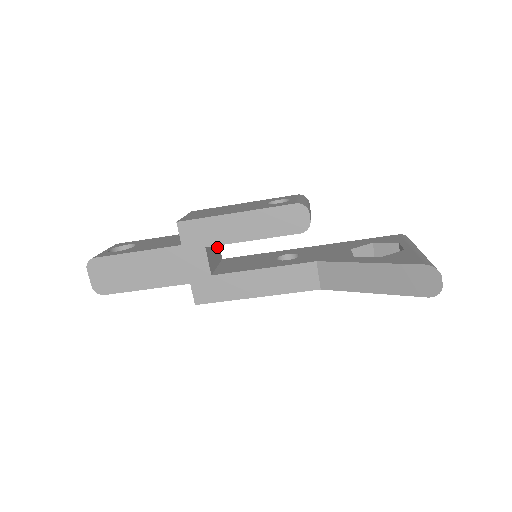
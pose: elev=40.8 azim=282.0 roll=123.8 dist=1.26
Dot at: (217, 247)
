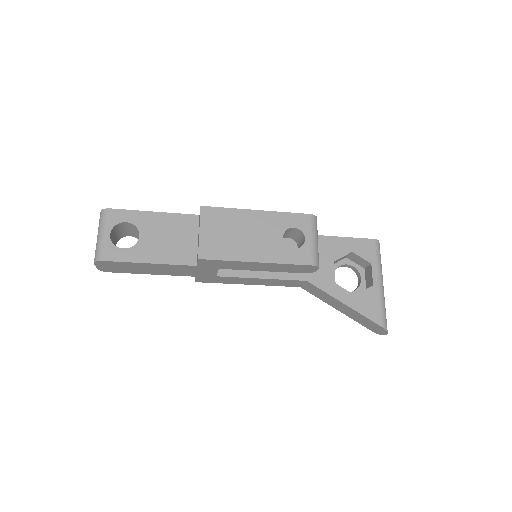
Dot at: occluded
